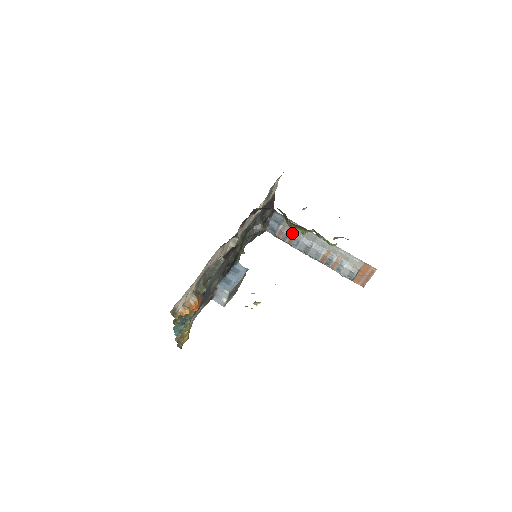
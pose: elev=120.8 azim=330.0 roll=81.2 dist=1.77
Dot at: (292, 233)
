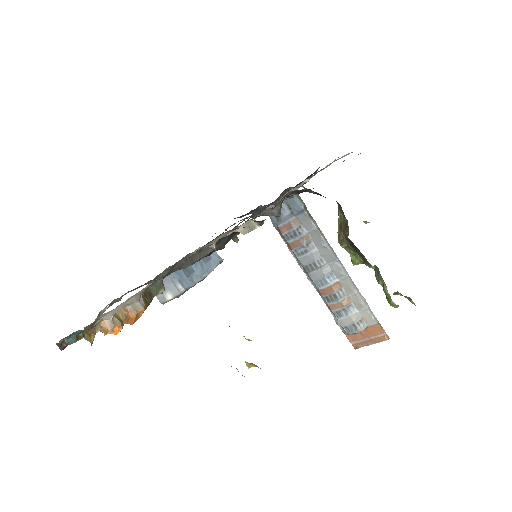
Dot at: (304, 235)
